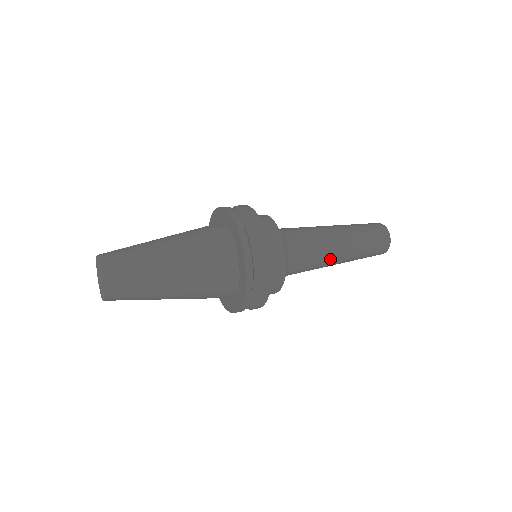
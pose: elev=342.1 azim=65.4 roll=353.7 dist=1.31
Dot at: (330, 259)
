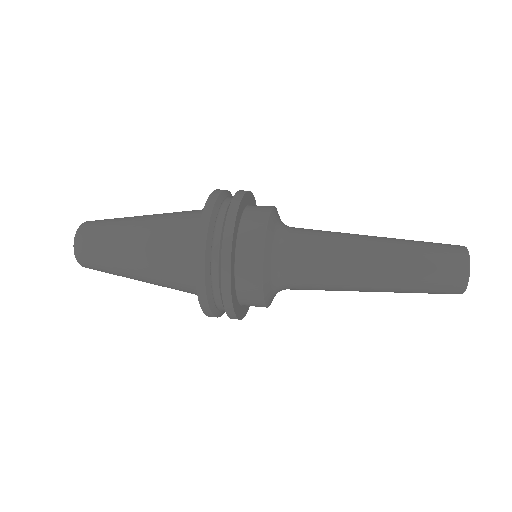
Dot at: (351, 274)
